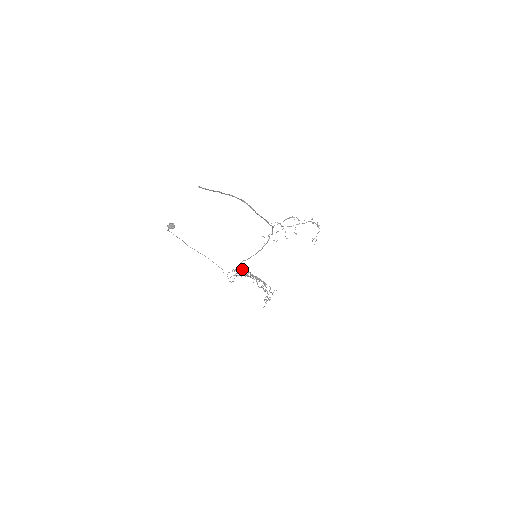
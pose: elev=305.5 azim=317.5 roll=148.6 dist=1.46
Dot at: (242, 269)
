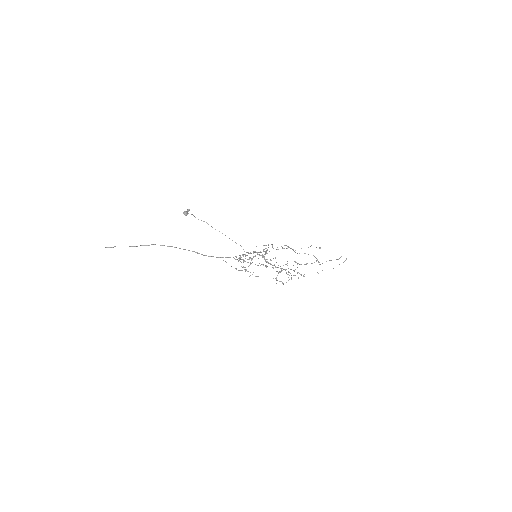
Dot at: occluded
